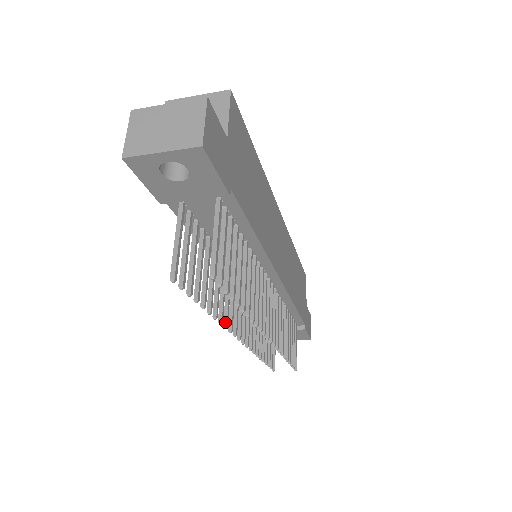
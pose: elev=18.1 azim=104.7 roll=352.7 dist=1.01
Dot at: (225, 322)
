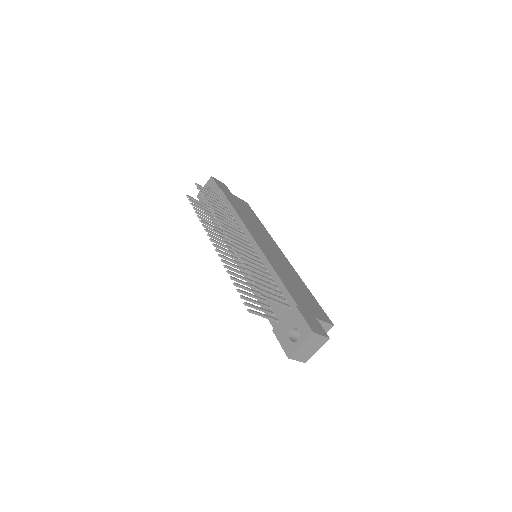
Dot at: (207, 230)
